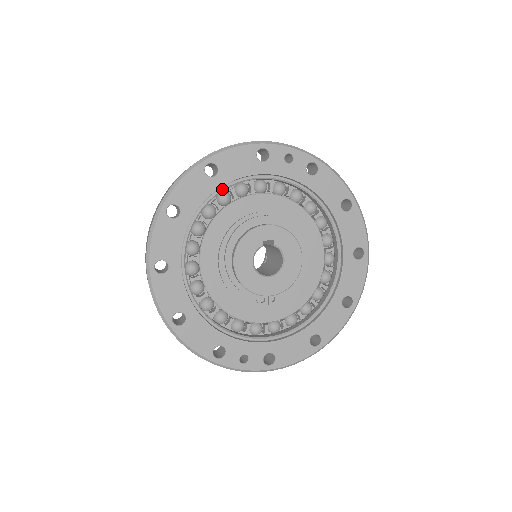
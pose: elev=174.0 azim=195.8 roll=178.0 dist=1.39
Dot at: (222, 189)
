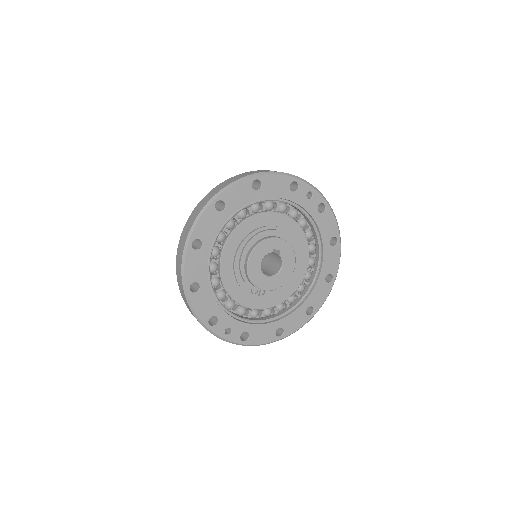
Dot at: (258, 201)
